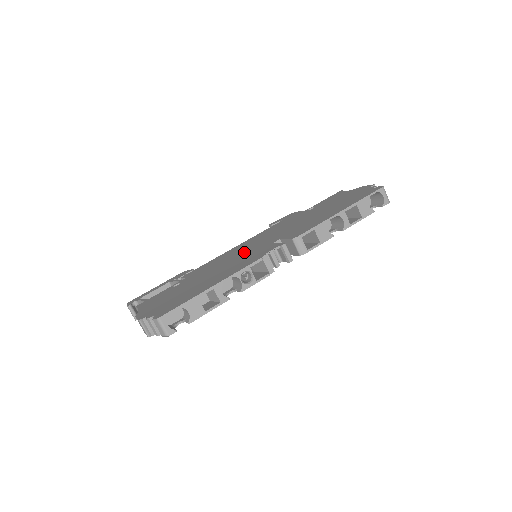
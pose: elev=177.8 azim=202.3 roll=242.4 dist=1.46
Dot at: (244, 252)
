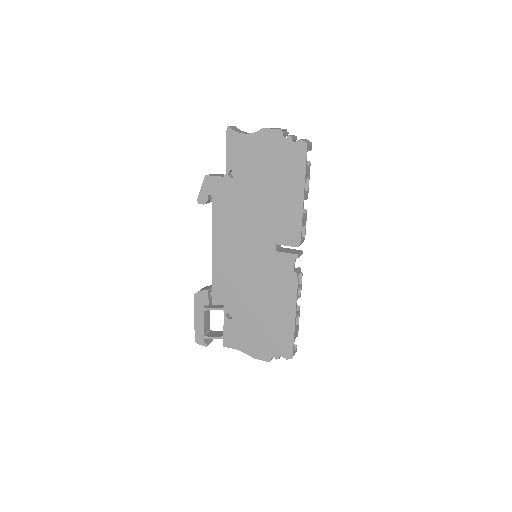
Dot at: (252, 265)
